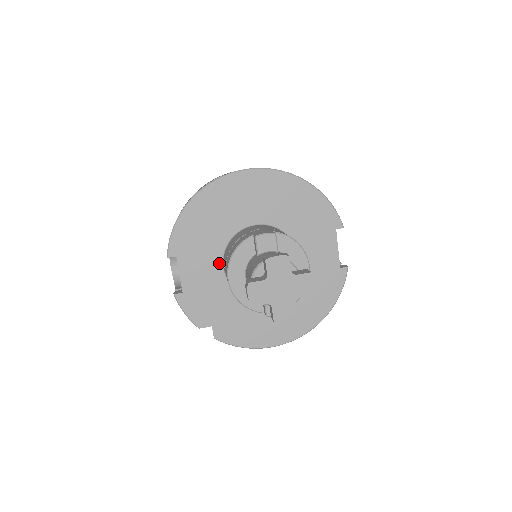
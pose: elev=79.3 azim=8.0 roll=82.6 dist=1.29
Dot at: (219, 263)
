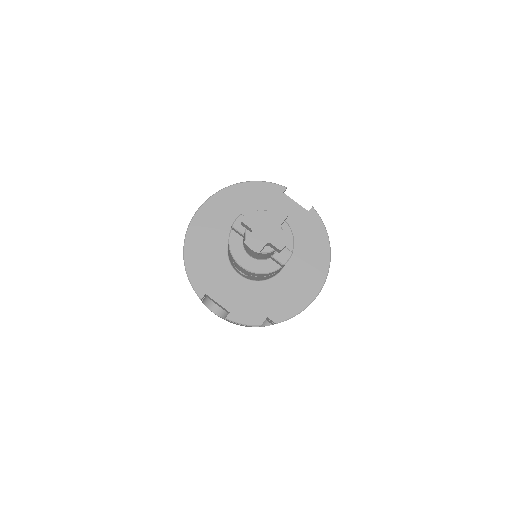
Dot at: (234, 275)
